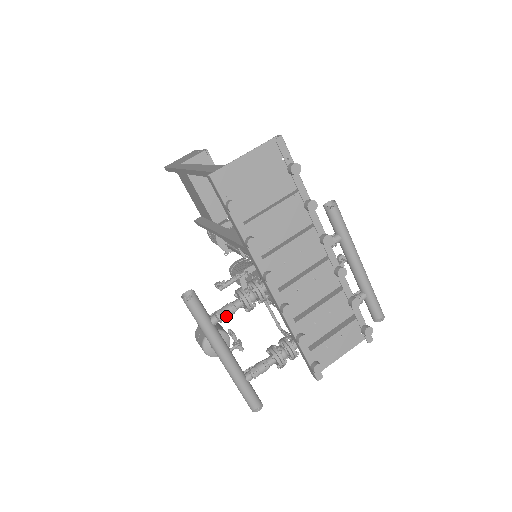
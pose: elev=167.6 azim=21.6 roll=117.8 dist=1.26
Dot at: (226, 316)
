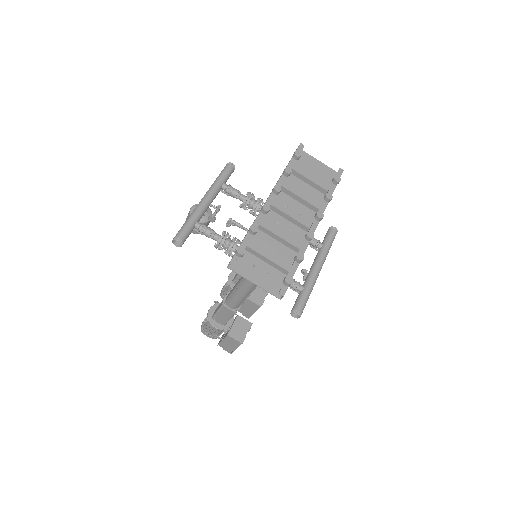
Dot at: (232, 190)
